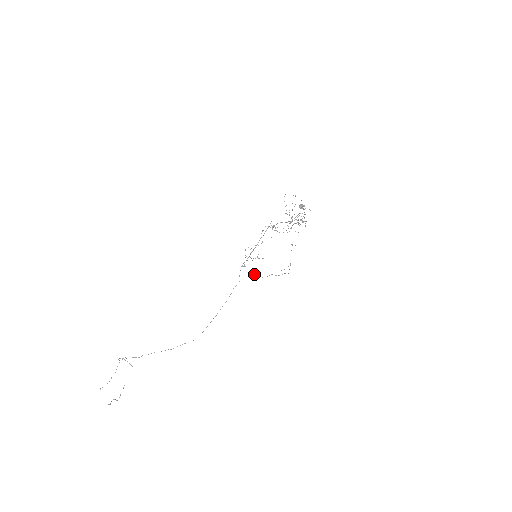
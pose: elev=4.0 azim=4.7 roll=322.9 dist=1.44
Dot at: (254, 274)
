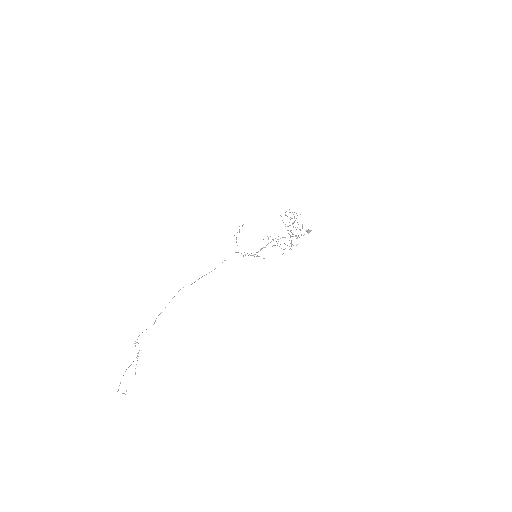
Dot at: (243, 255)
